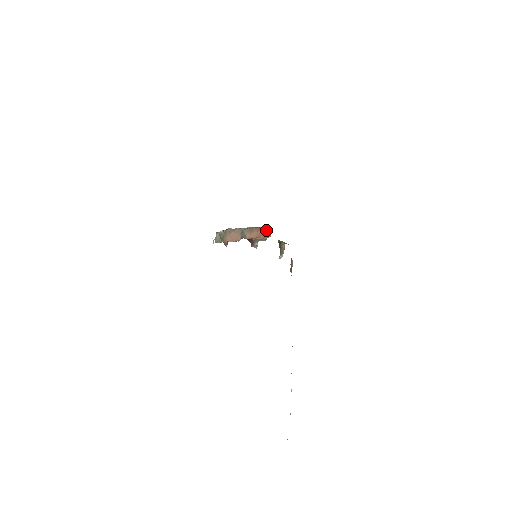
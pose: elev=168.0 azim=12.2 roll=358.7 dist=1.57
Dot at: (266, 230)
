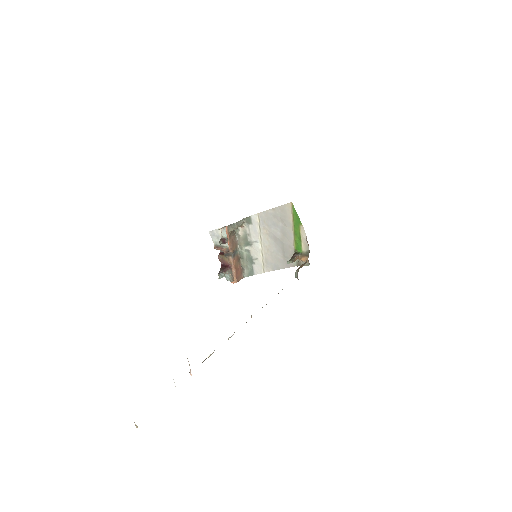
Dot at: (240, 275)
